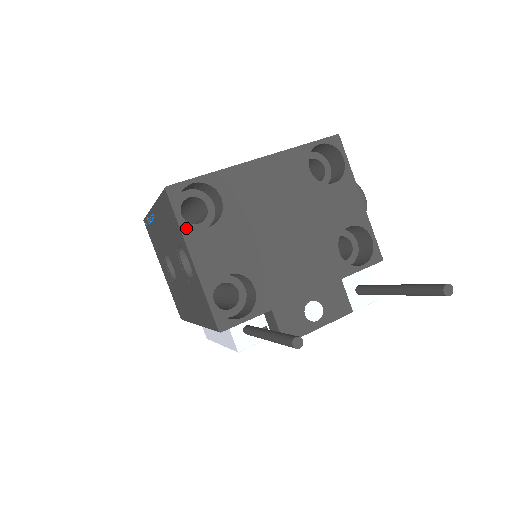
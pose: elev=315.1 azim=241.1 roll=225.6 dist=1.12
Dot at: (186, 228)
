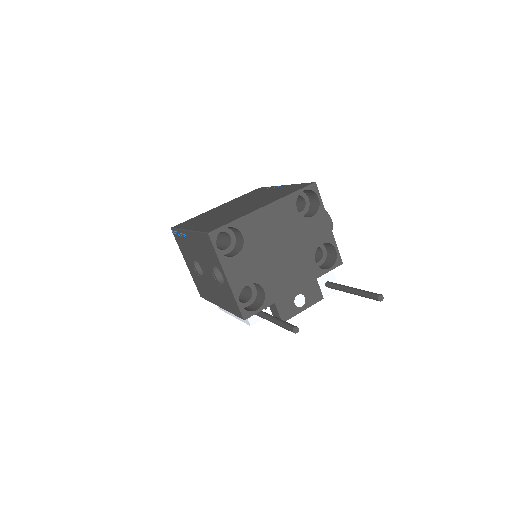
Dot at: (222, 258)
